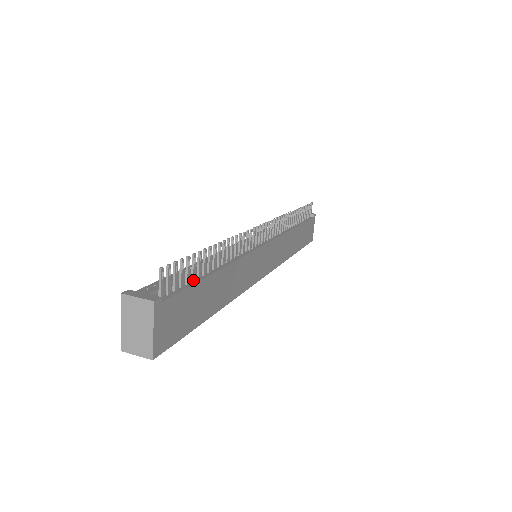
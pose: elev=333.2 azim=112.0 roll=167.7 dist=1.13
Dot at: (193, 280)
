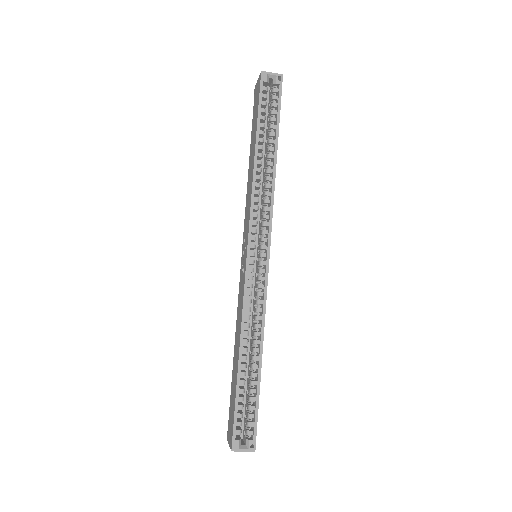
Dot at: occluded
